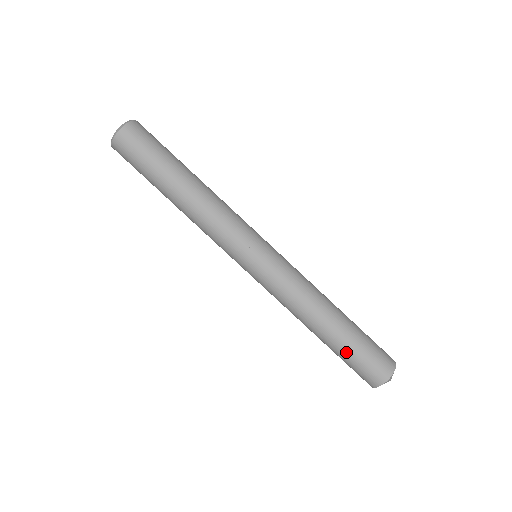
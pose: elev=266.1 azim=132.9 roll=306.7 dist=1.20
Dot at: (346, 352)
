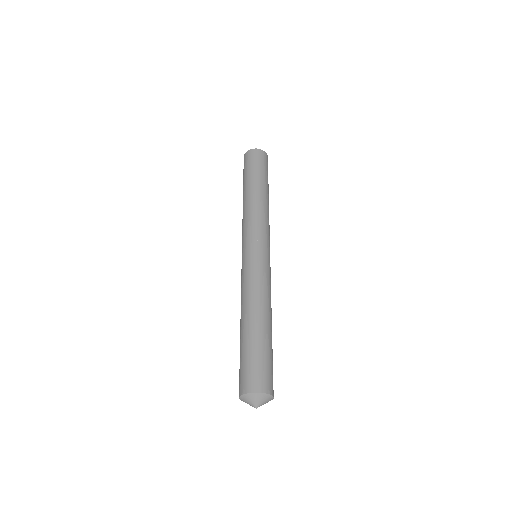
Dot at: (240, 352)
